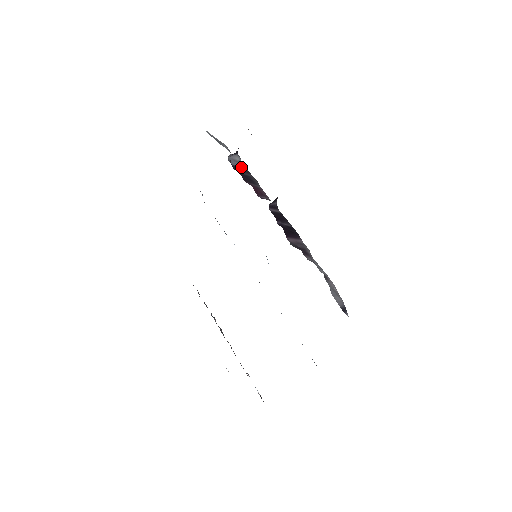
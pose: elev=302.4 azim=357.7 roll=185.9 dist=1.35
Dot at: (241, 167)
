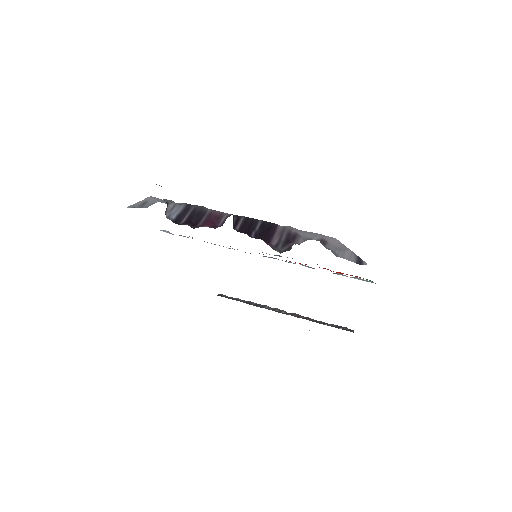
Dot at: (181, 209)
